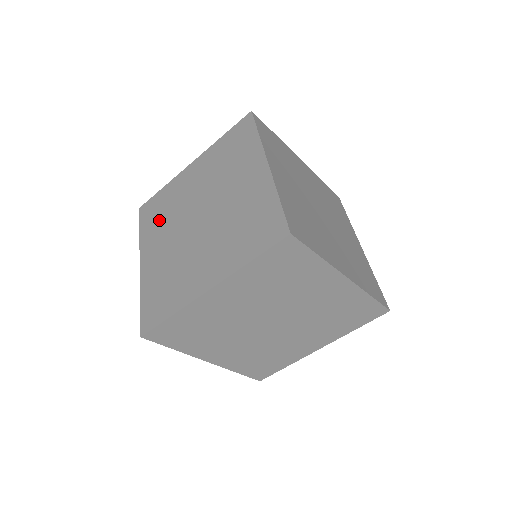
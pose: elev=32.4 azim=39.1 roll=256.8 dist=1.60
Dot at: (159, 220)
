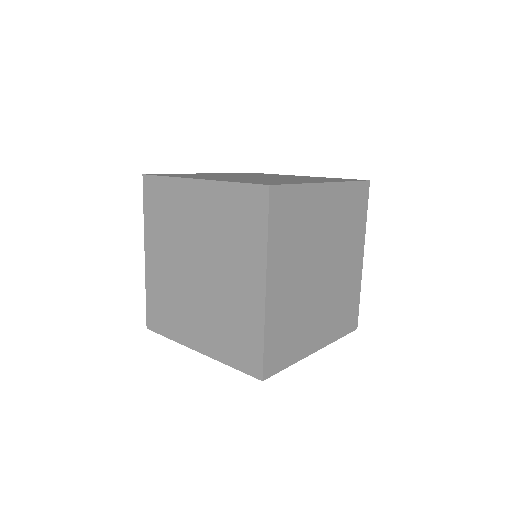
Dot at: occluded
